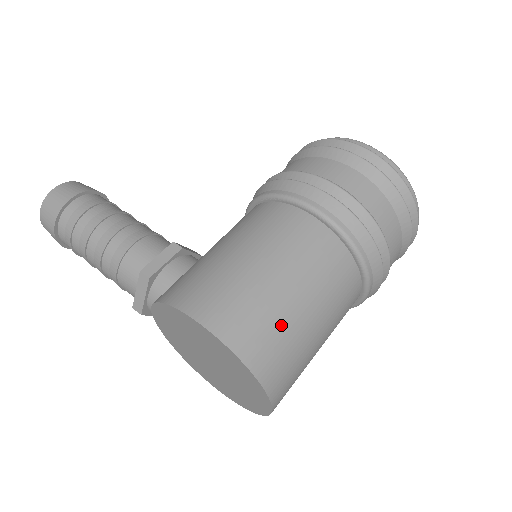
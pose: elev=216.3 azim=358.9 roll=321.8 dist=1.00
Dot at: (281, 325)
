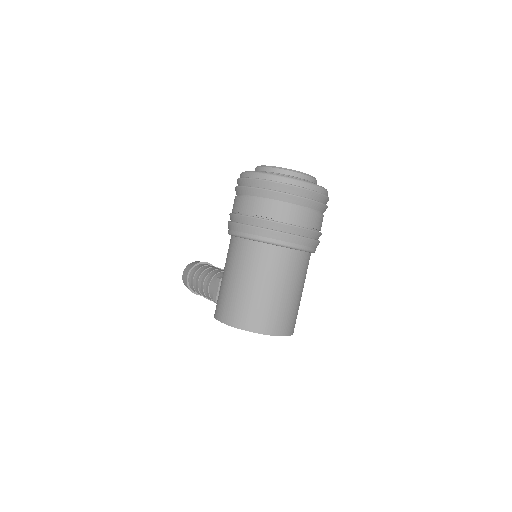
Dot at: (247, 303)
